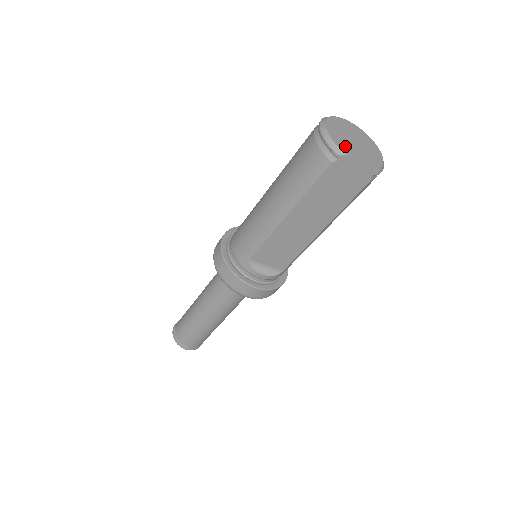
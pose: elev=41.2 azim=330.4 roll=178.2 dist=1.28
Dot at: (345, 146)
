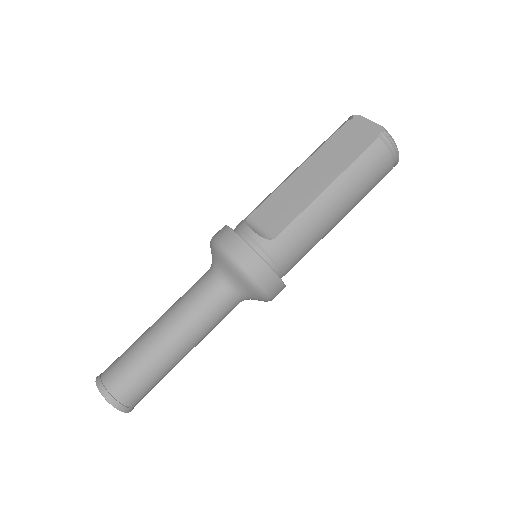
Dot at: occluded
